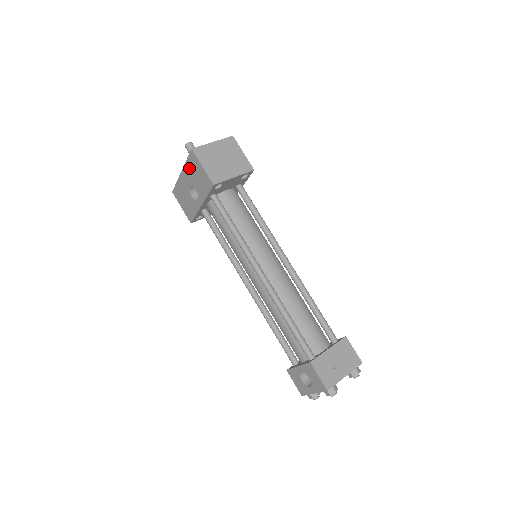
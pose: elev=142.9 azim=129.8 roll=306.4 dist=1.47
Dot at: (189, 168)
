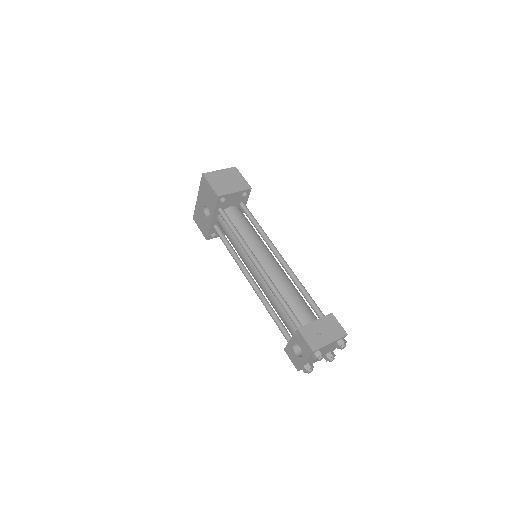
Dot at: (202, 191)
